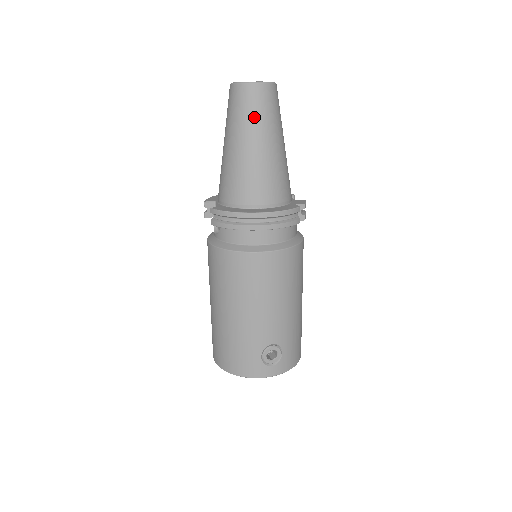
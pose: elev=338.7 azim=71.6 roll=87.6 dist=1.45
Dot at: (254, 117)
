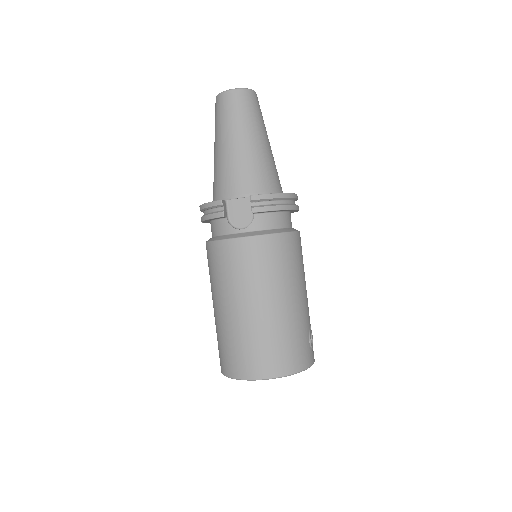
Dot at: (260, 118)
